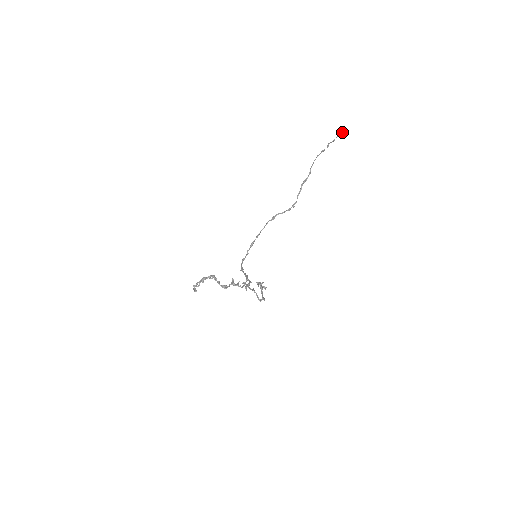
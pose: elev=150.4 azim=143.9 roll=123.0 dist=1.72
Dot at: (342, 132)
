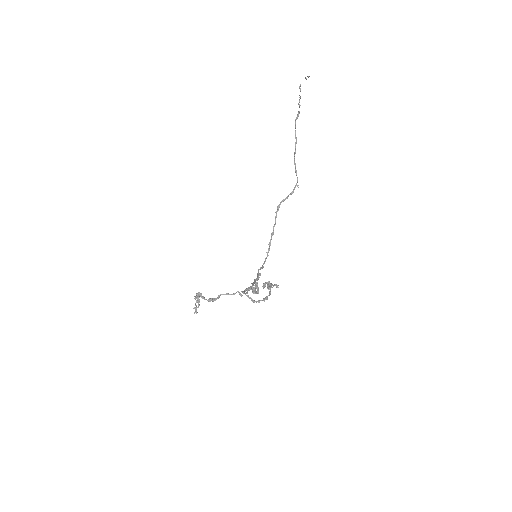
Dot at: occluded
